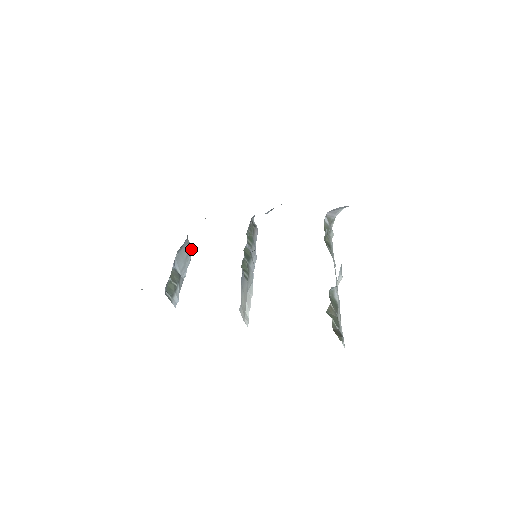
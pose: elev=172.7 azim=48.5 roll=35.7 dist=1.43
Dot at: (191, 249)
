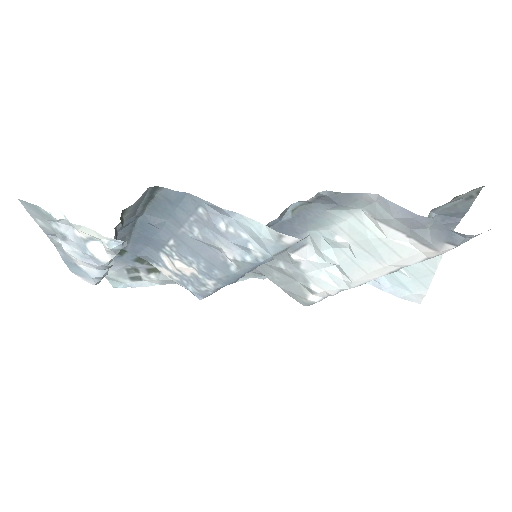
Dot at: occluded
